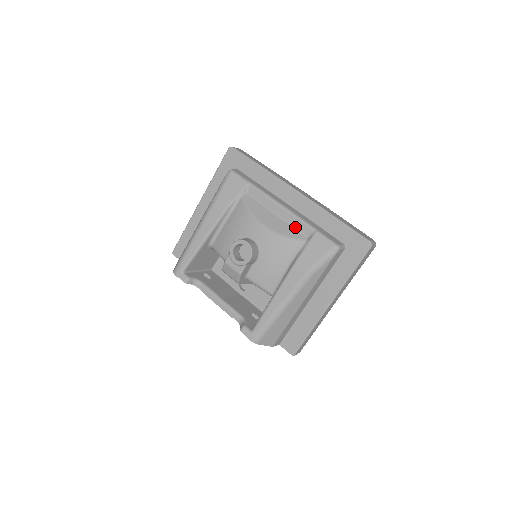
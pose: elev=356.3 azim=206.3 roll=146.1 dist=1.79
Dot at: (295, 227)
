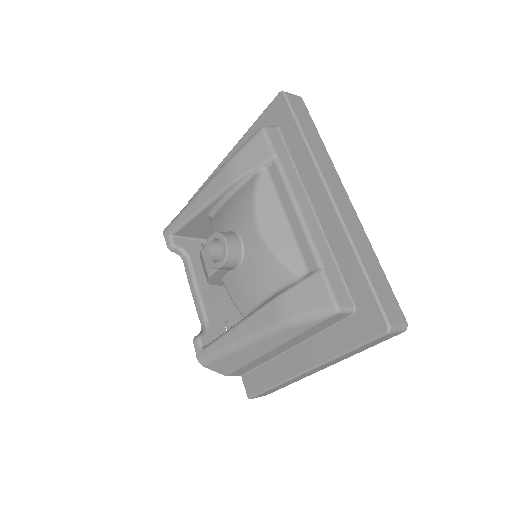
Dot at: (300, 248)
